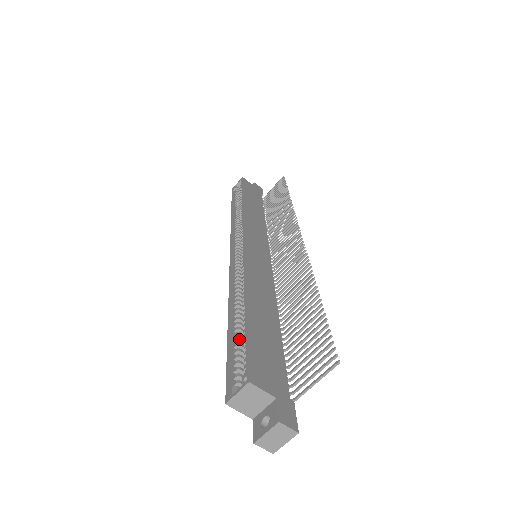
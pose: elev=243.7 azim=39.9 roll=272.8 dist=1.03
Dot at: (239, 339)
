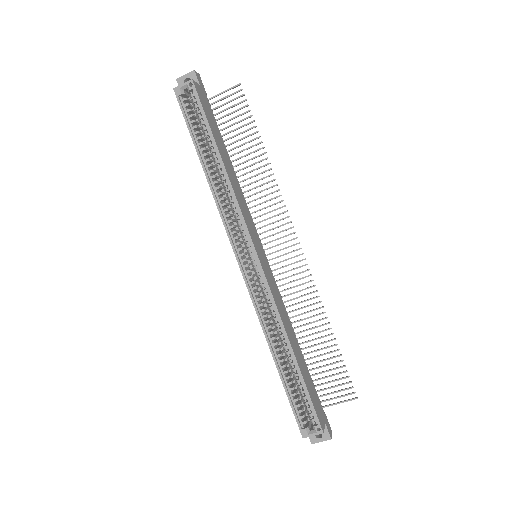
Dot at: occluded
